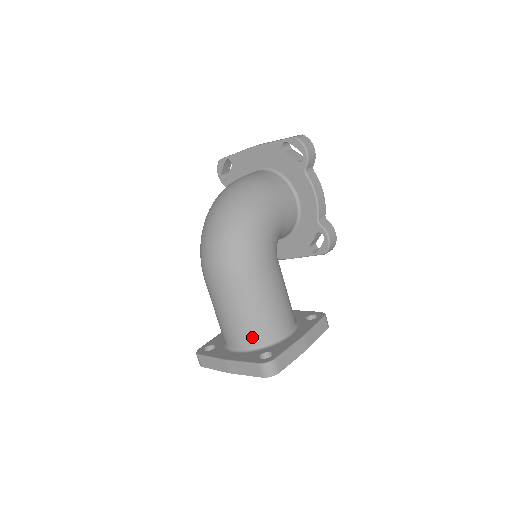
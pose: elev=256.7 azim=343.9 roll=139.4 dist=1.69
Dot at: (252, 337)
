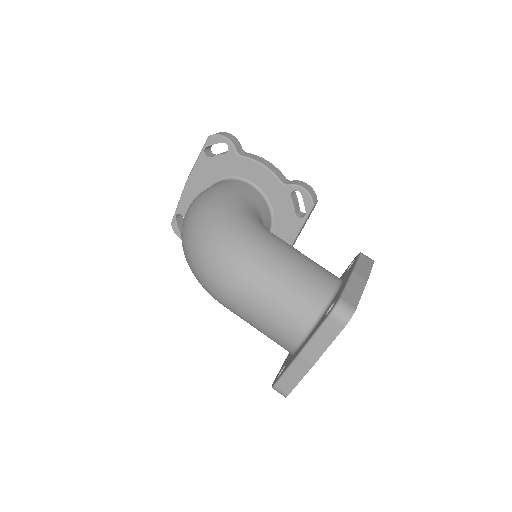
Dot at: (305, 310)
